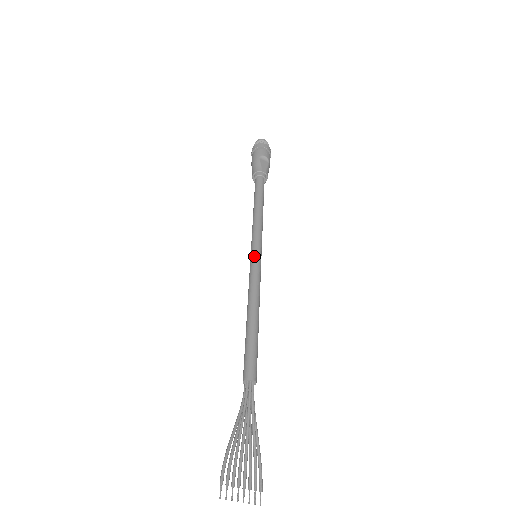
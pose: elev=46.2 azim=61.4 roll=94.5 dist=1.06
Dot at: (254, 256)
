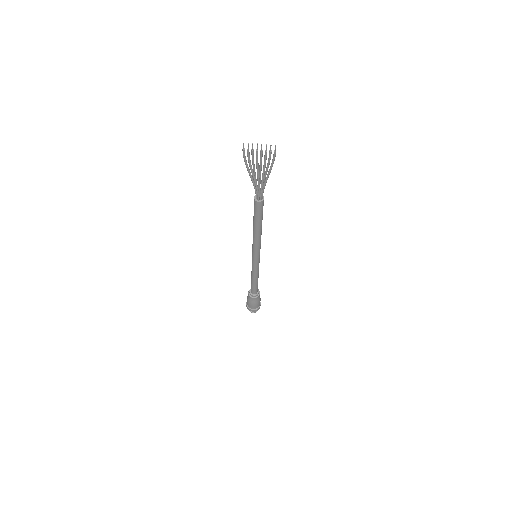
Dot at: occluded
